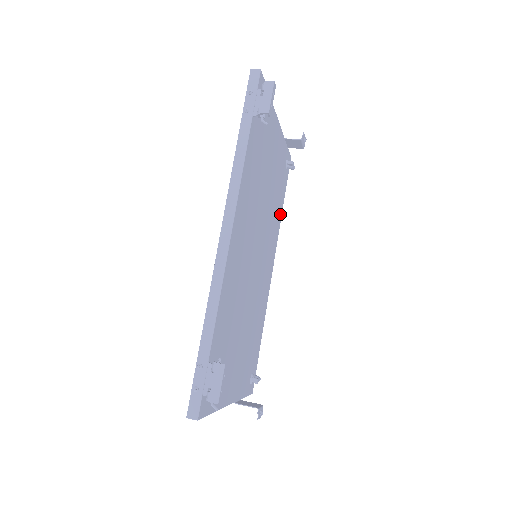
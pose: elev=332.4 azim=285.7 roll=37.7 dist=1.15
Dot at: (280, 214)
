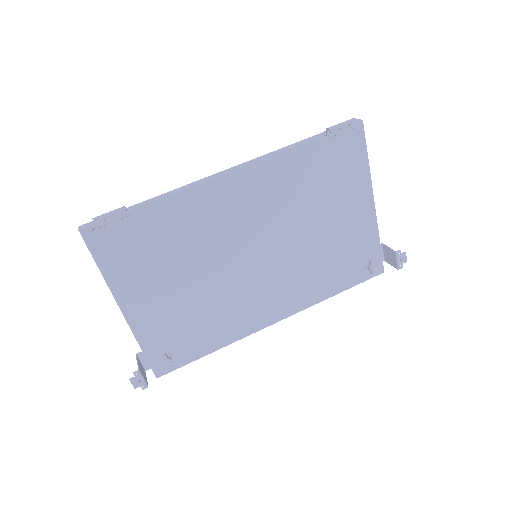
Dot at: (327, 292)
